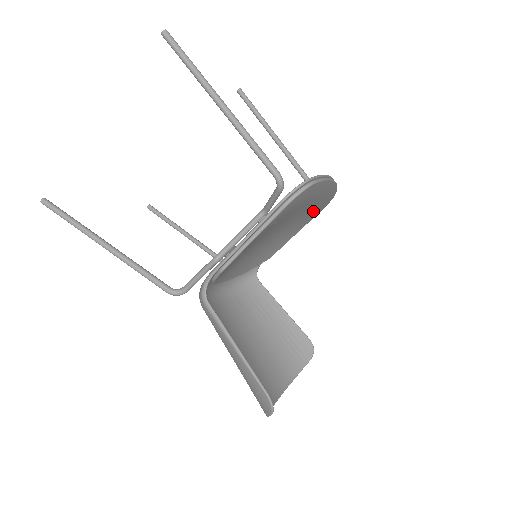
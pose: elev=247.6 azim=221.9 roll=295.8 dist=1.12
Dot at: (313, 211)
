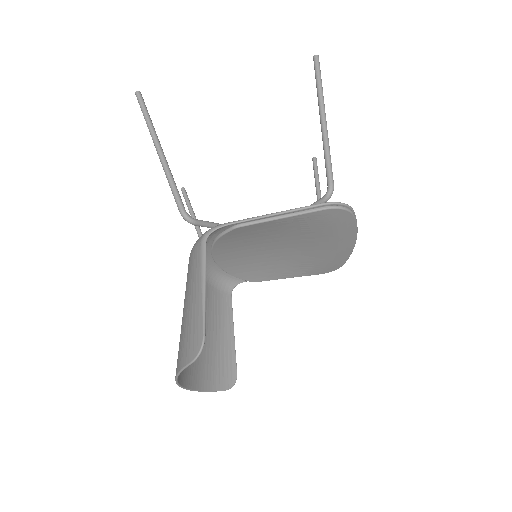
Dot at: (319, 263)
